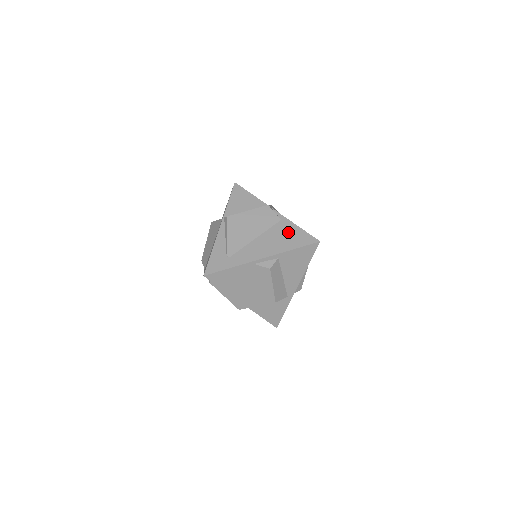
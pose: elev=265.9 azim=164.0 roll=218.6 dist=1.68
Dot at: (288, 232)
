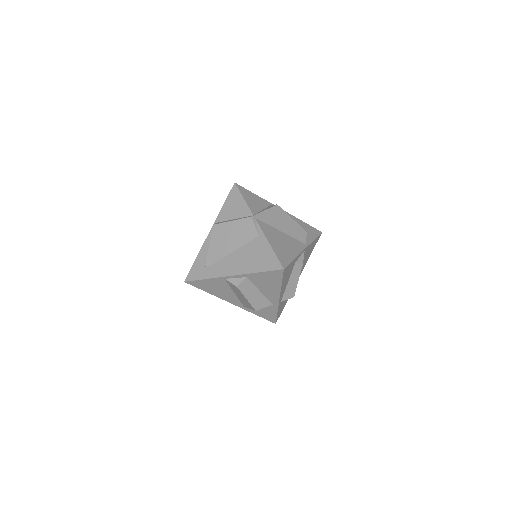
Dot at: (260, 251)
